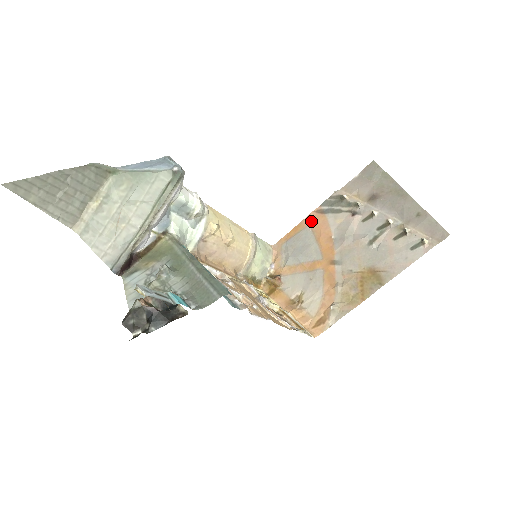
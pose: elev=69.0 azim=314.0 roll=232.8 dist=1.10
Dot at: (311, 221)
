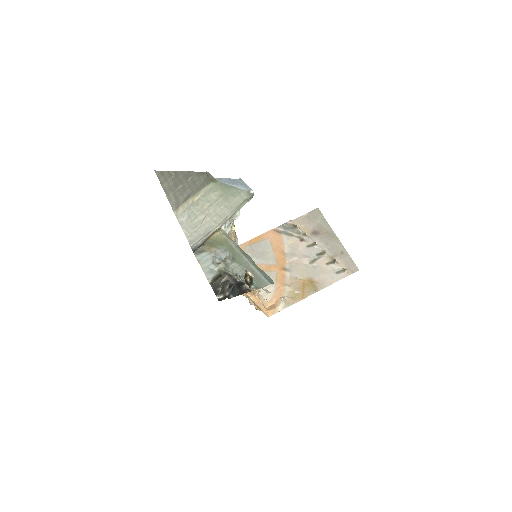
Dot at: (270, 236)
